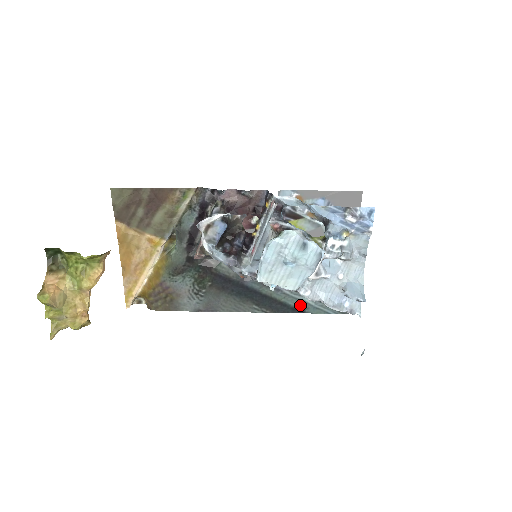
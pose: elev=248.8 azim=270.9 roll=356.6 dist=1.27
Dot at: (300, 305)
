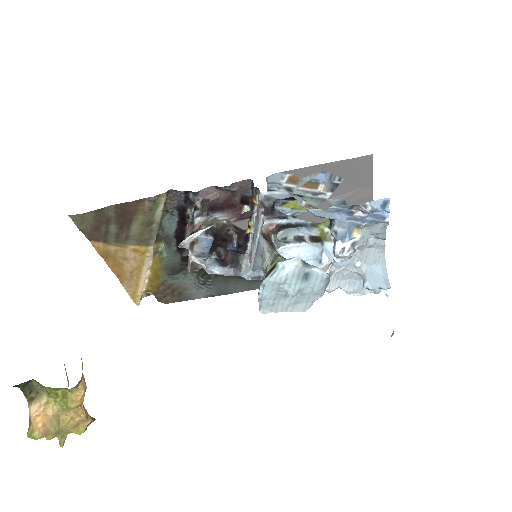
Dot at: occluded
